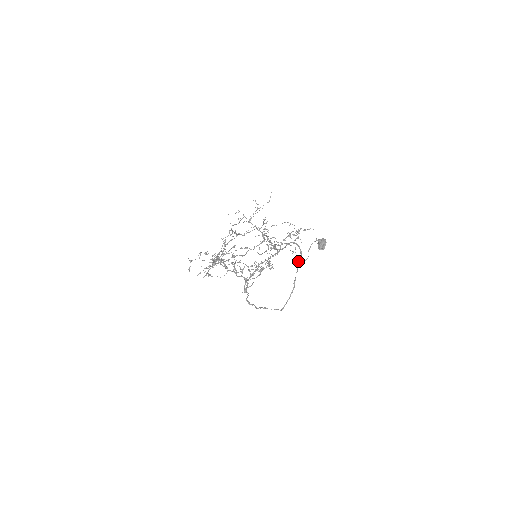
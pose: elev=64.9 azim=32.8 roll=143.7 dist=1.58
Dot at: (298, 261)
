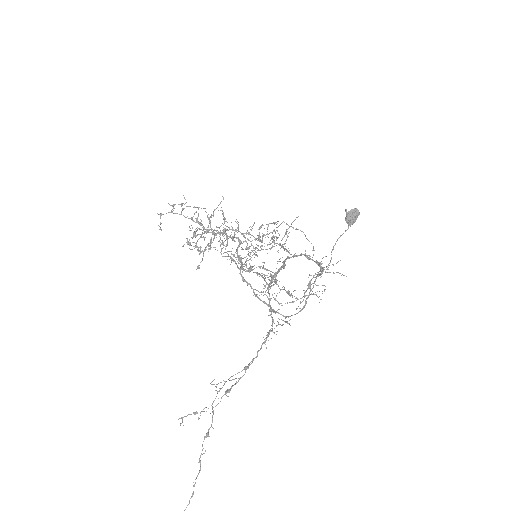
Dot at: occluded
